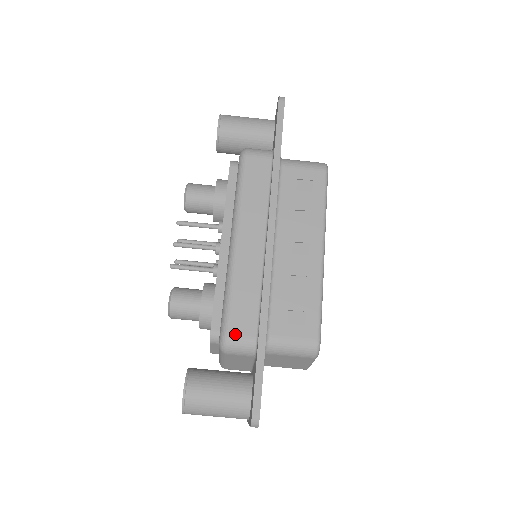
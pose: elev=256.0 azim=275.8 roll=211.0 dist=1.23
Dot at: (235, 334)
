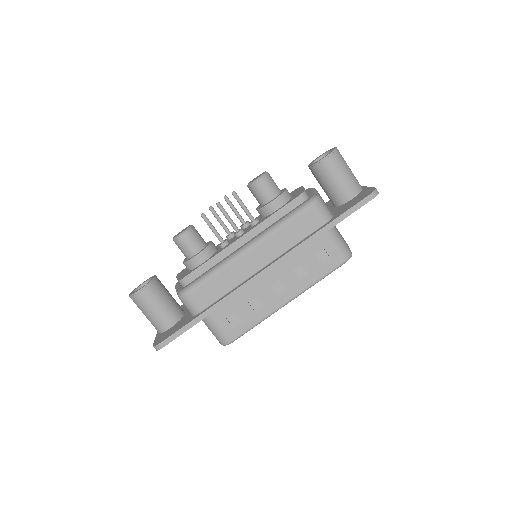
Dot at: (193, 297)
